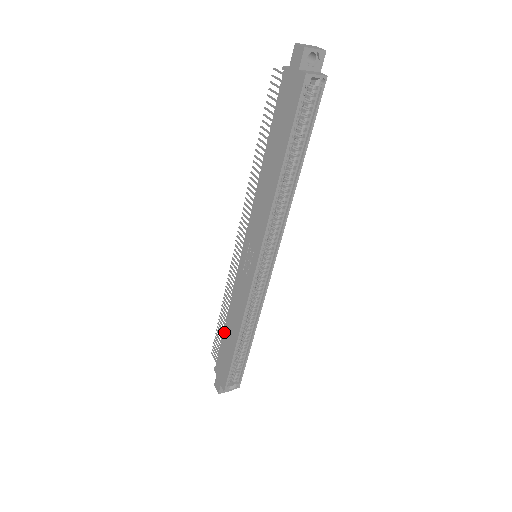
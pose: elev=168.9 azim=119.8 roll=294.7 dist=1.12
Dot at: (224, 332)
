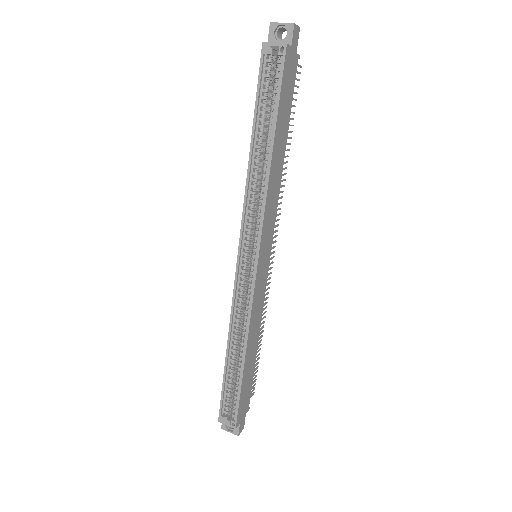
Dot at: occluded
